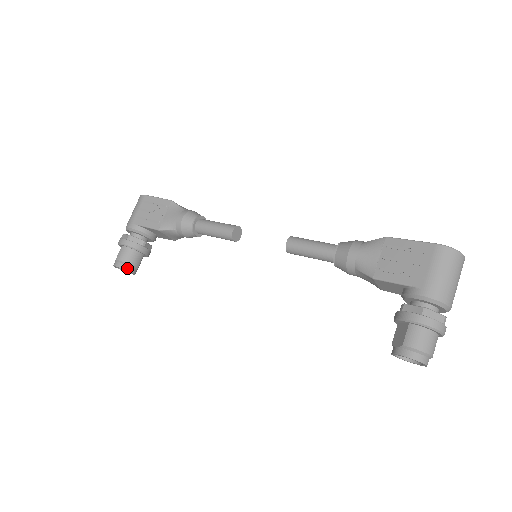
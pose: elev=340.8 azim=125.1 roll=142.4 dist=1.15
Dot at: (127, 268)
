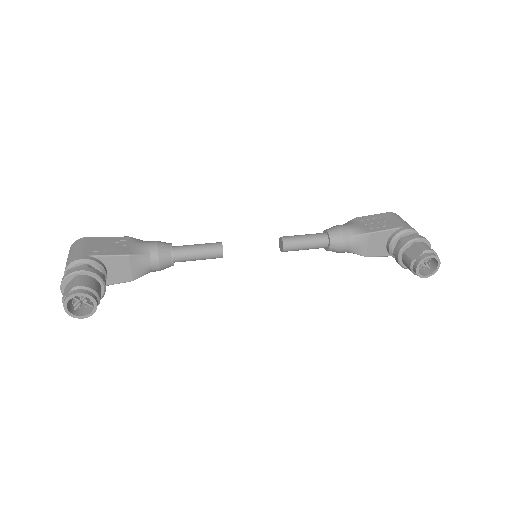
Dot at: (93, 296)
